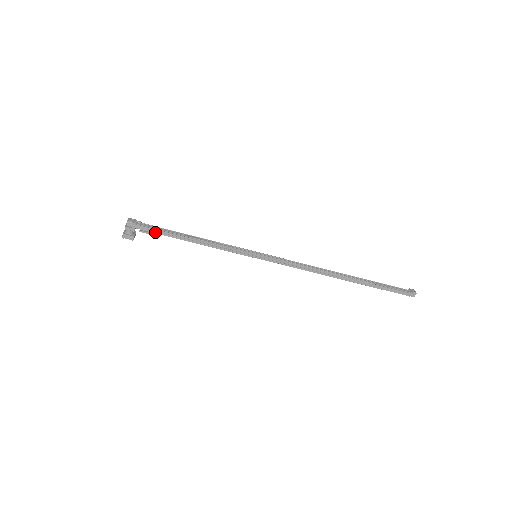
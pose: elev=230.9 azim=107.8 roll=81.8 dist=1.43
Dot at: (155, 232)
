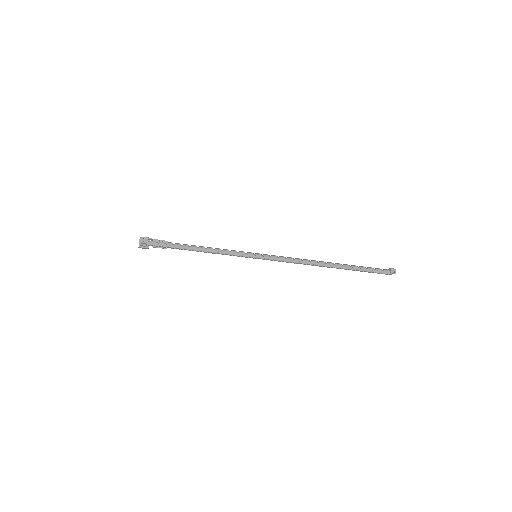
Dot at: (166, 247)
